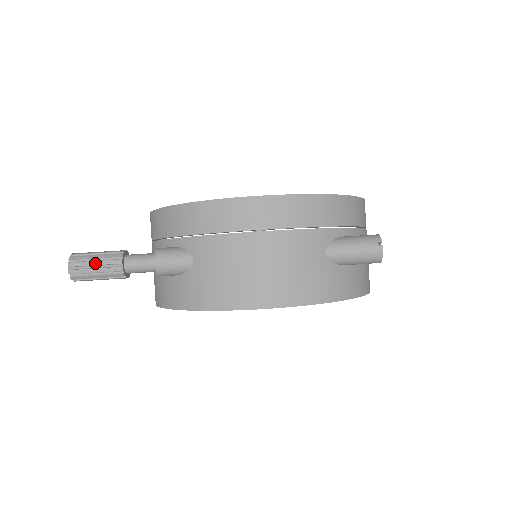
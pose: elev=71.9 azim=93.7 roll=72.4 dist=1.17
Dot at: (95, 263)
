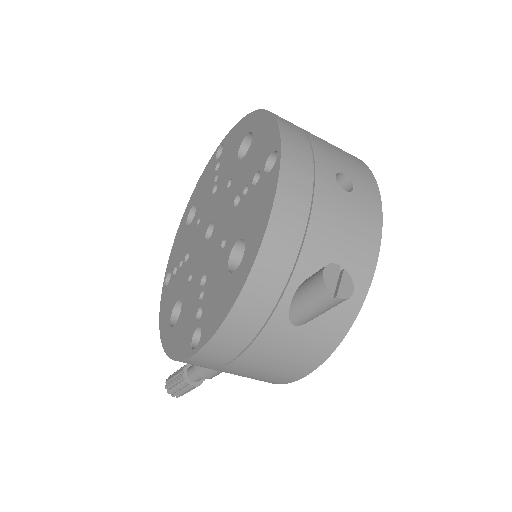
Dot at: (181, 391)
